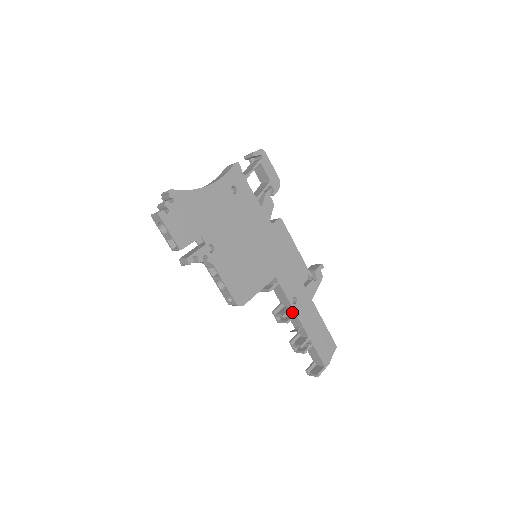
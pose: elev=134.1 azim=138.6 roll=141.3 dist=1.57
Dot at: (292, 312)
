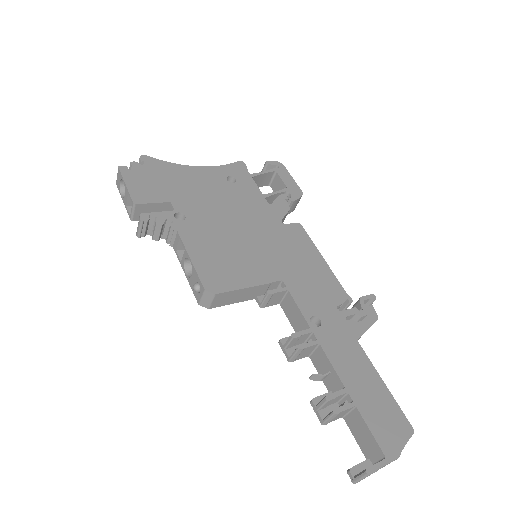
Dot at: occluded
